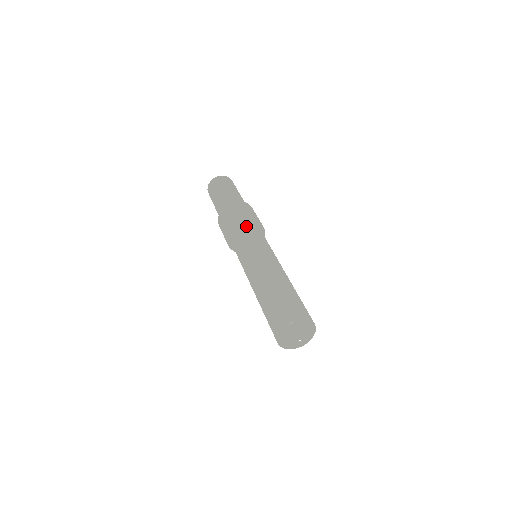
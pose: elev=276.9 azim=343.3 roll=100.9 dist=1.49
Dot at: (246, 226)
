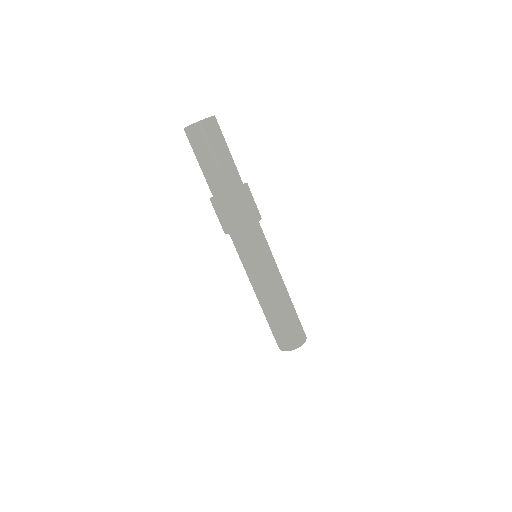
Dot at: (258, 228)
